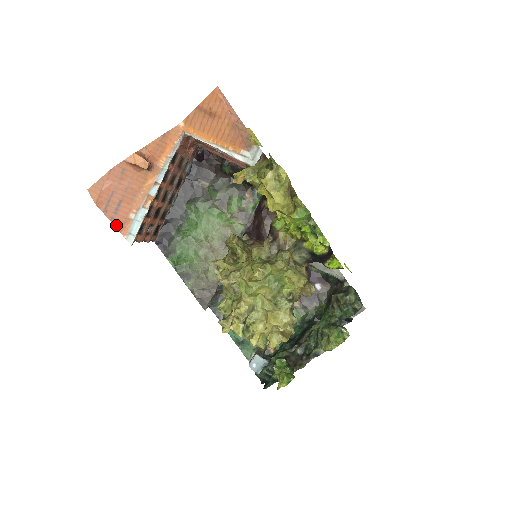
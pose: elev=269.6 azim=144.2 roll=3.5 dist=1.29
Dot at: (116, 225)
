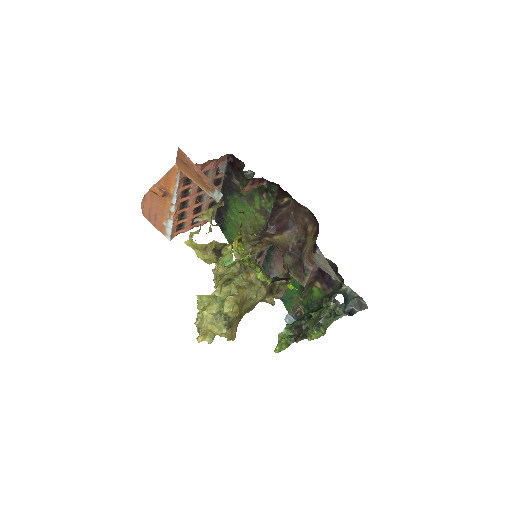
Dot at: (158, 228)
